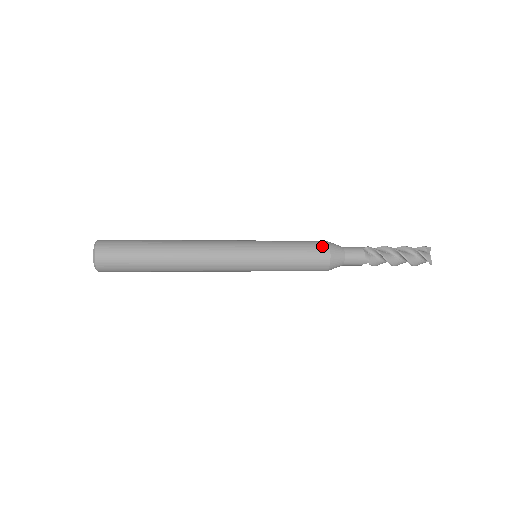
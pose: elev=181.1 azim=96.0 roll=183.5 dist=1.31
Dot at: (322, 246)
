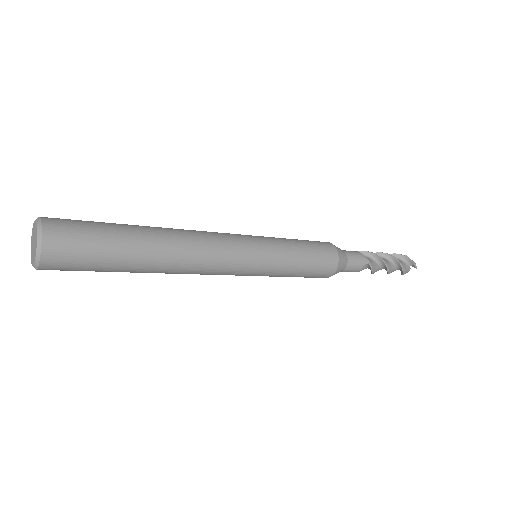
Dot at: occluded
